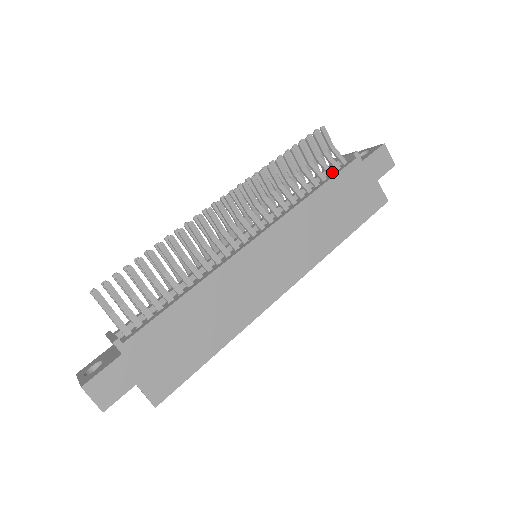
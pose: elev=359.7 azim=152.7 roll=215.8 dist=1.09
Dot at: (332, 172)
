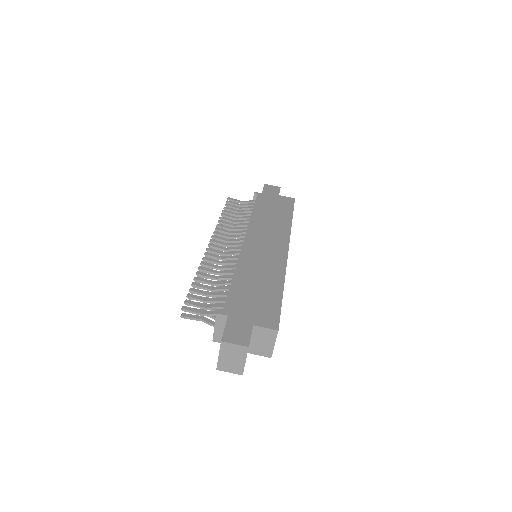
Dot at: (253, 206)
